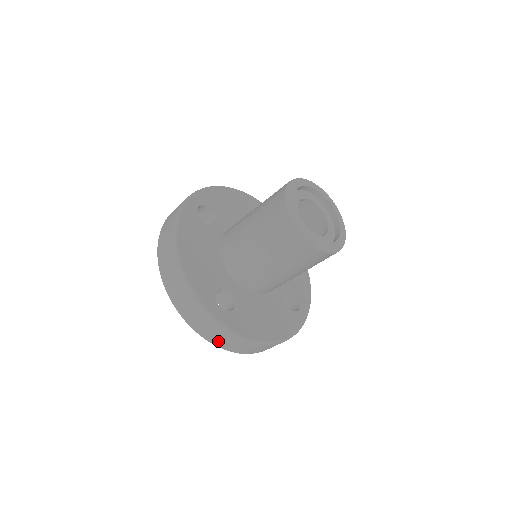
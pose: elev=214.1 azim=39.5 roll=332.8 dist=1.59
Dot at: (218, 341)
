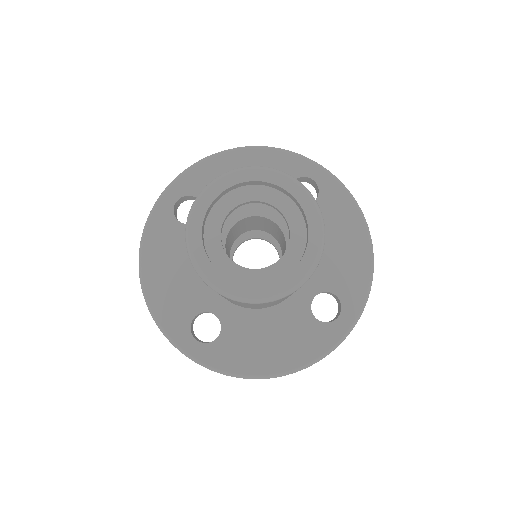
Dot at: occluded
